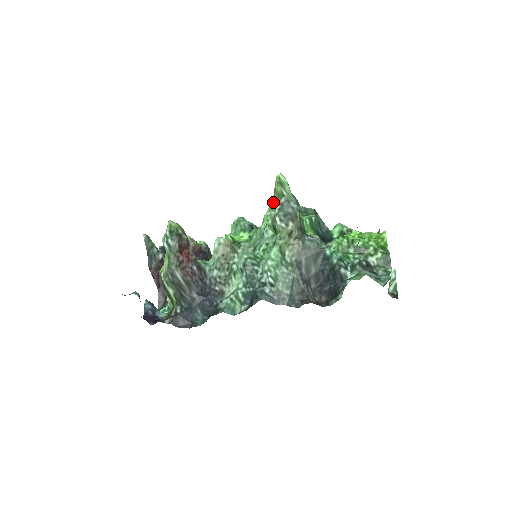
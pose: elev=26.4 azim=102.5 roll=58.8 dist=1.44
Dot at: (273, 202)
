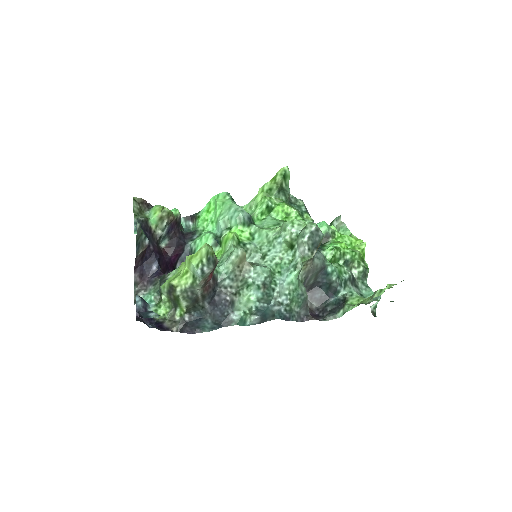
Dot at: (268, 189)
